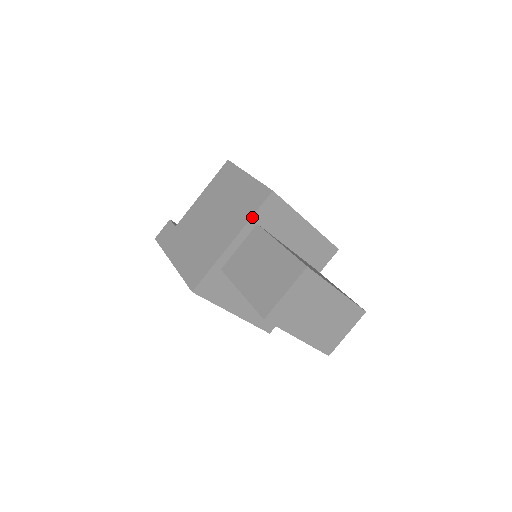
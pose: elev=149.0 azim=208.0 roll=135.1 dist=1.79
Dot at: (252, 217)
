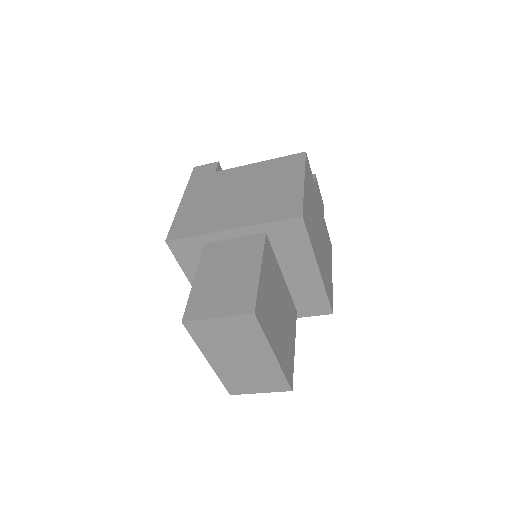
Dot at: (265, 223)
